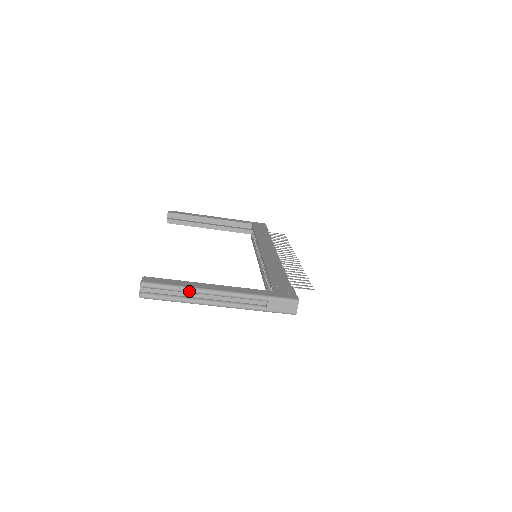
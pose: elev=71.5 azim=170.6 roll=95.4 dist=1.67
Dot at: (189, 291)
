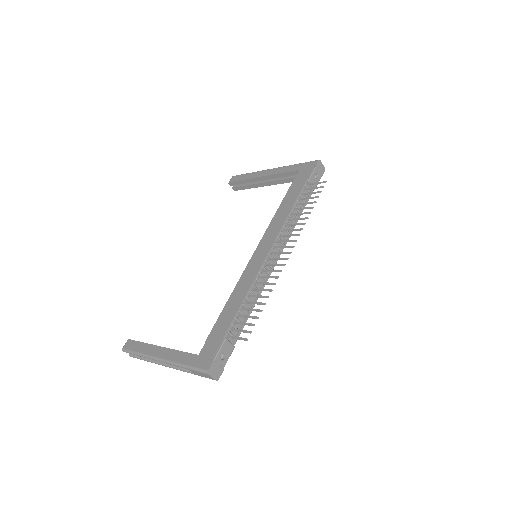
Dot at: (144, 357)
